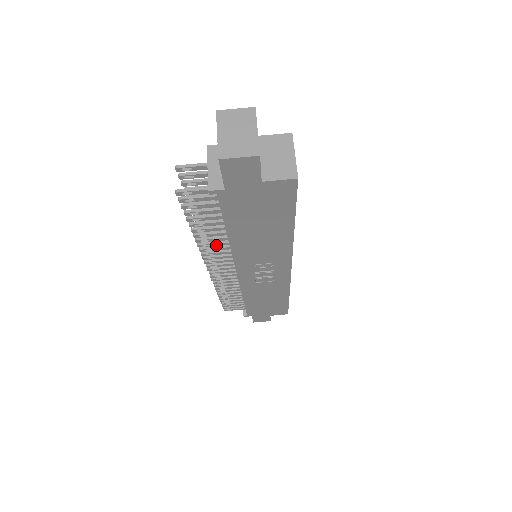
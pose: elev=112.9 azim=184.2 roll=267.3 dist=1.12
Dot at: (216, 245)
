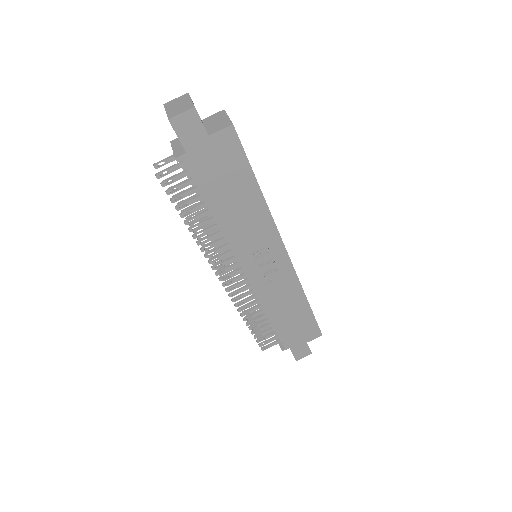
Dot at: (211, 238)
